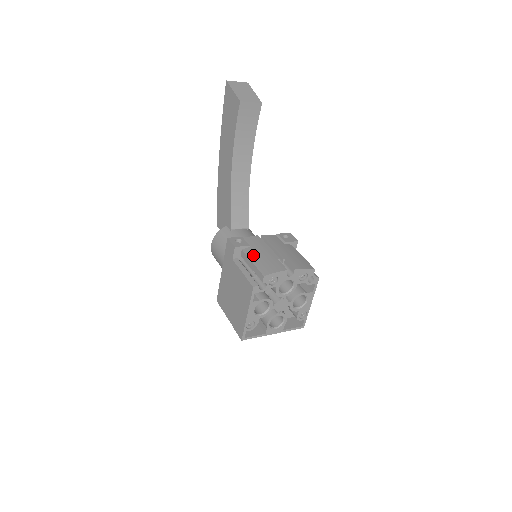
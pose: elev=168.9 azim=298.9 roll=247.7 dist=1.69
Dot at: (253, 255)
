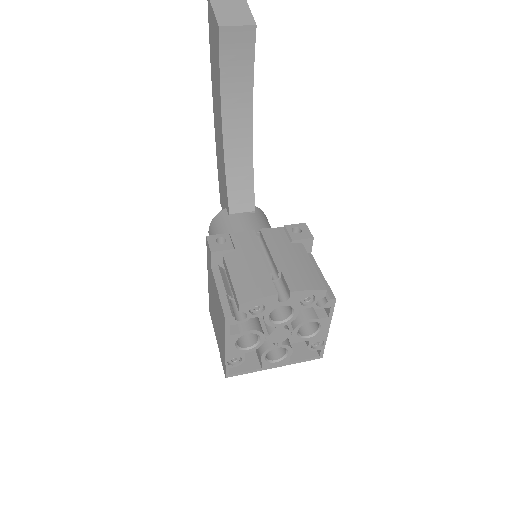
Dot at: (235, 265)
